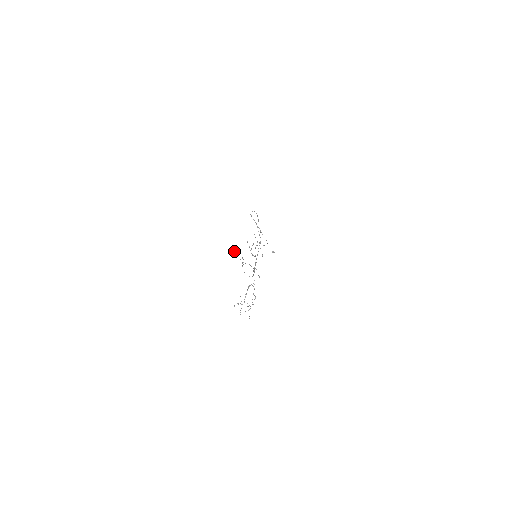
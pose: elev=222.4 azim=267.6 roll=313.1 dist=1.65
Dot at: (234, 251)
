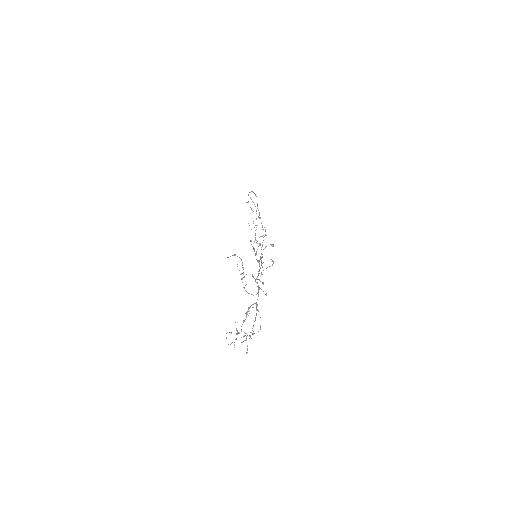
Dot at: occluded
